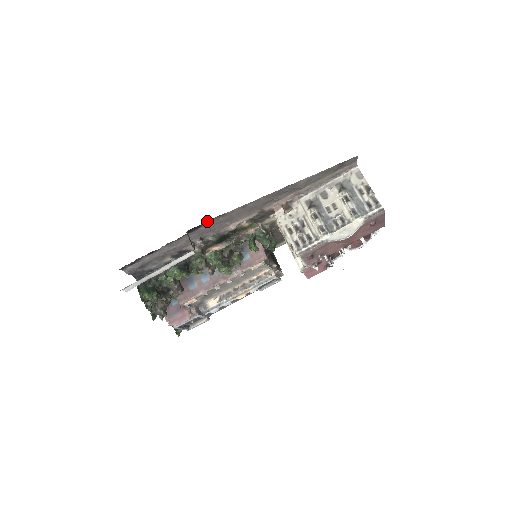
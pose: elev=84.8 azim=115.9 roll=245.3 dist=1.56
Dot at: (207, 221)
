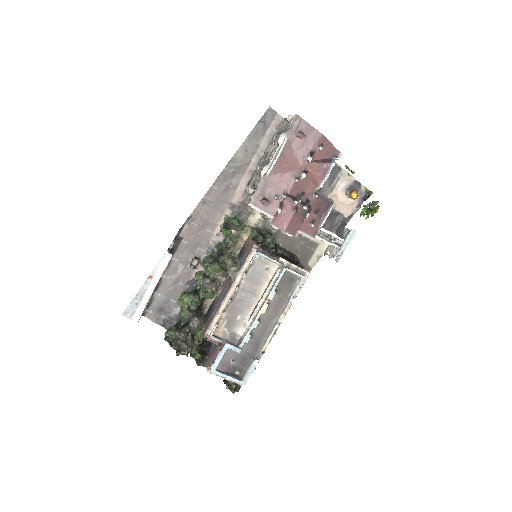
Dot at: (181, 229)
